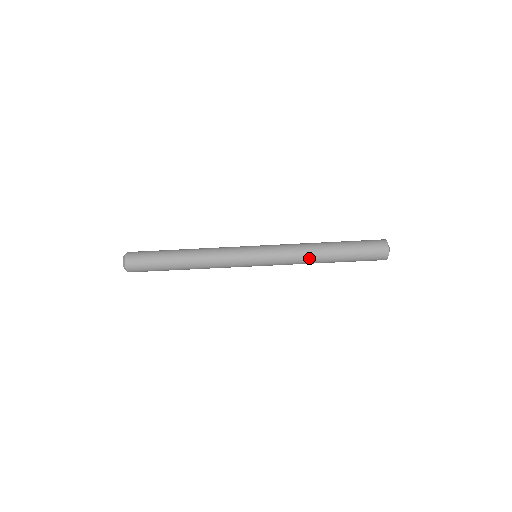
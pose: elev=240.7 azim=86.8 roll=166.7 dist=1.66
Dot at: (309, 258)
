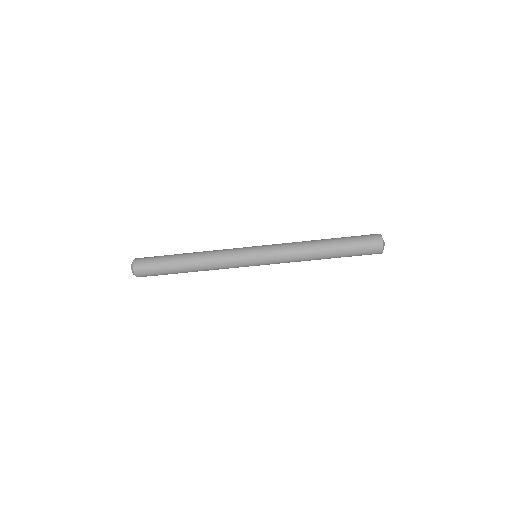
Dot at: (306, 258)
